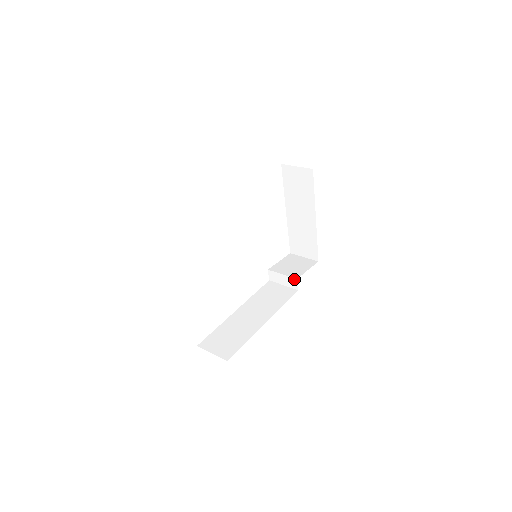
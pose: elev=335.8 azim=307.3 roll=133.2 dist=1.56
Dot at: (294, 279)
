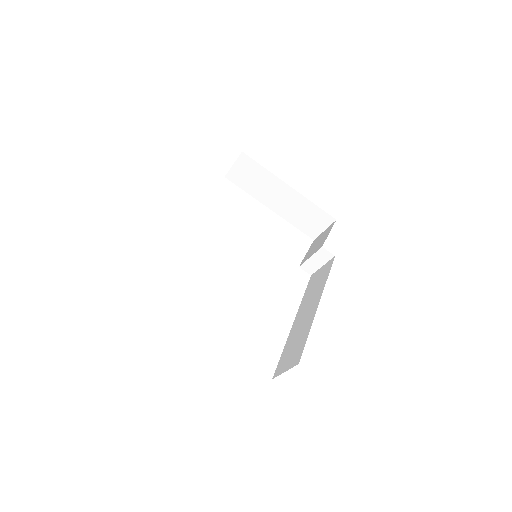
Dot at: (321, 250)
